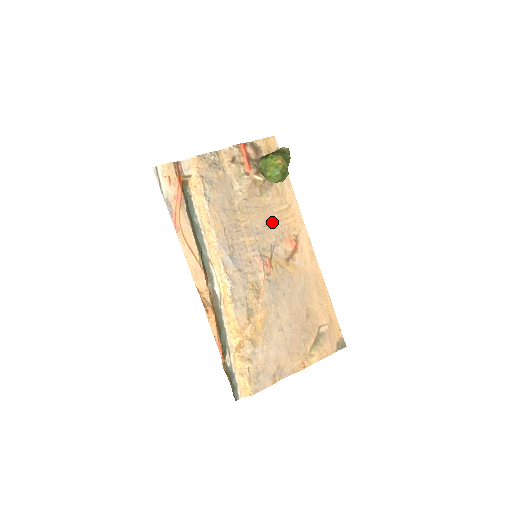
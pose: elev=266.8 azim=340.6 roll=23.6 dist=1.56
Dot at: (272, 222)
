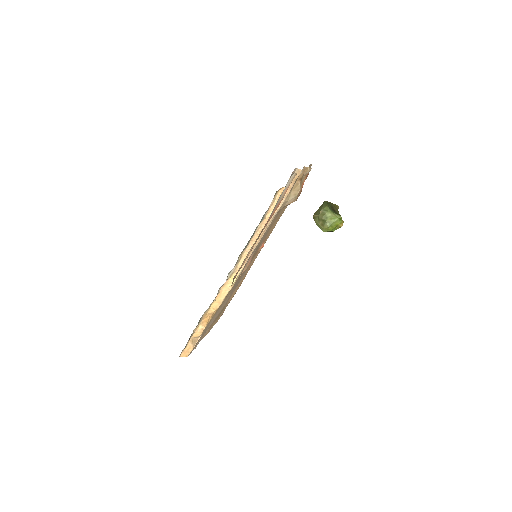
Dot at: (270, 228)
